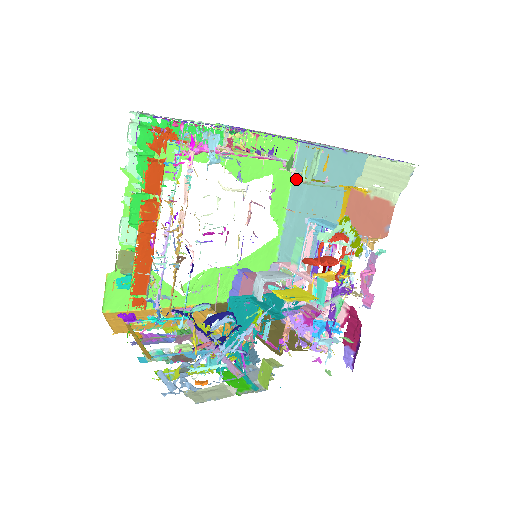
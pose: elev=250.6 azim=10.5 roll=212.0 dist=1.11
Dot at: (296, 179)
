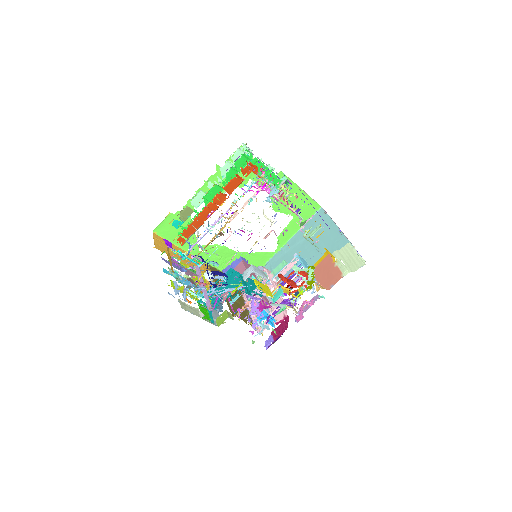
Dot at: (305, 227)
